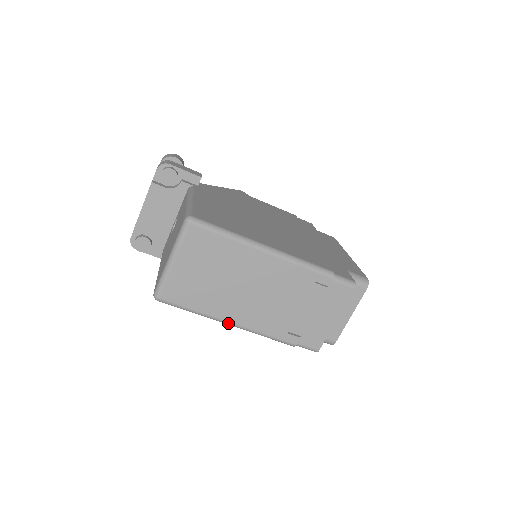
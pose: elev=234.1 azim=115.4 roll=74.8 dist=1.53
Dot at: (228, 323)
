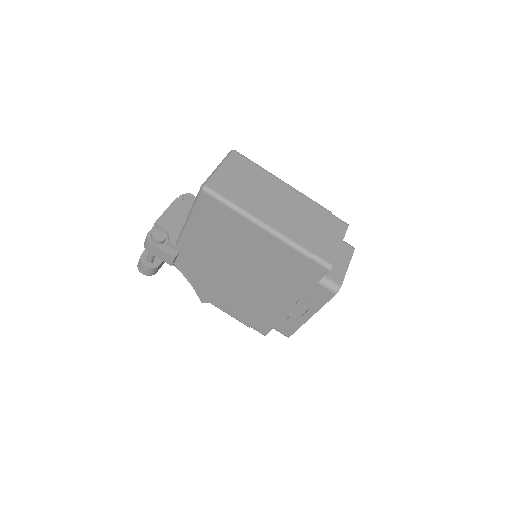
Dot at: (258, 221)
